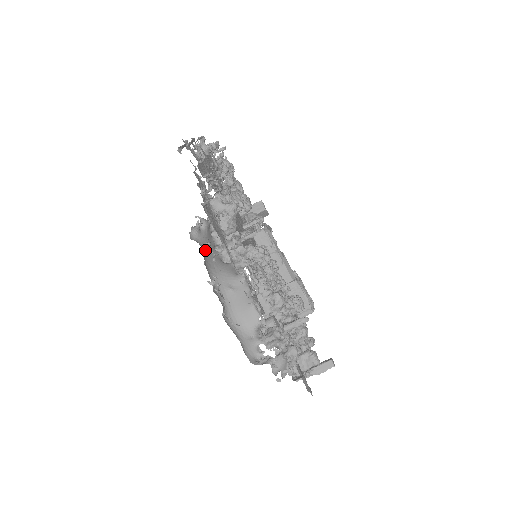
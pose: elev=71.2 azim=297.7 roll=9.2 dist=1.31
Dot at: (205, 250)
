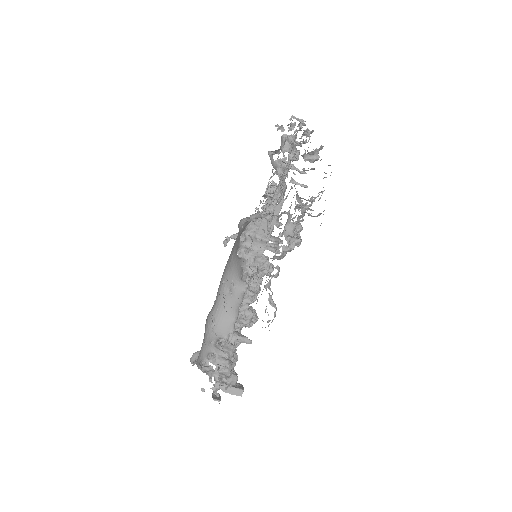
Dot at: (237, 238)
